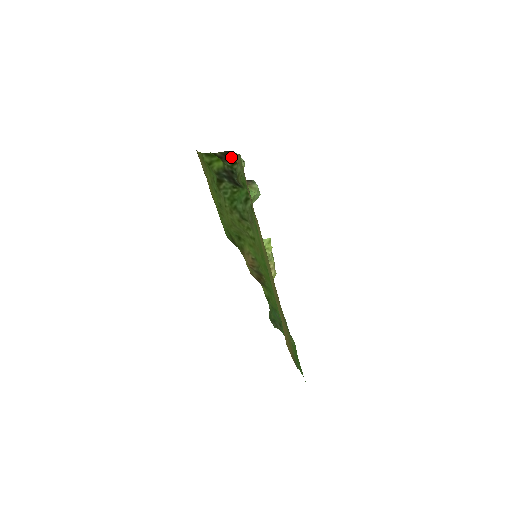
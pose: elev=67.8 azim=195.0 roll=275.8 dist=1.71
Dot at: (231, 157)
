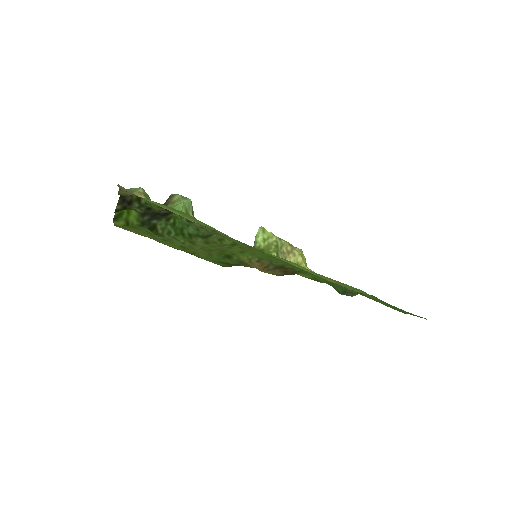
Dot at: (130, 197)
